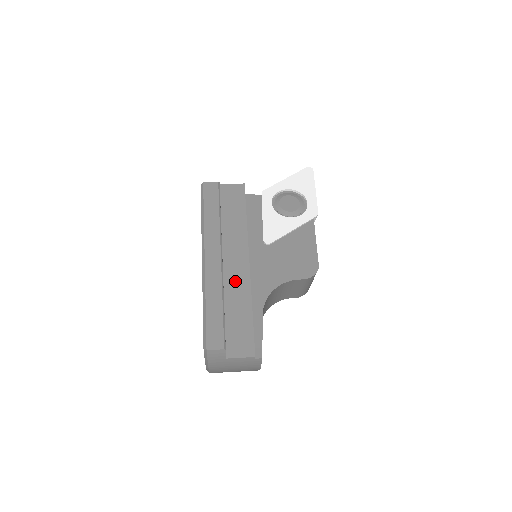
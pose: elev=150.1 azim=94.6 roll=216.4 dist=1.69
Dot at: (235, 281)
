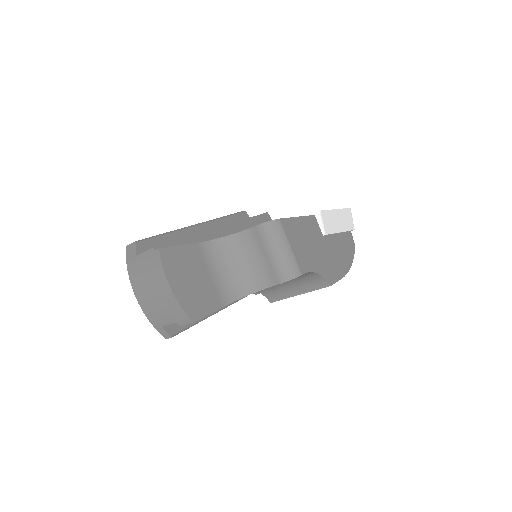
Dot at: occluded
